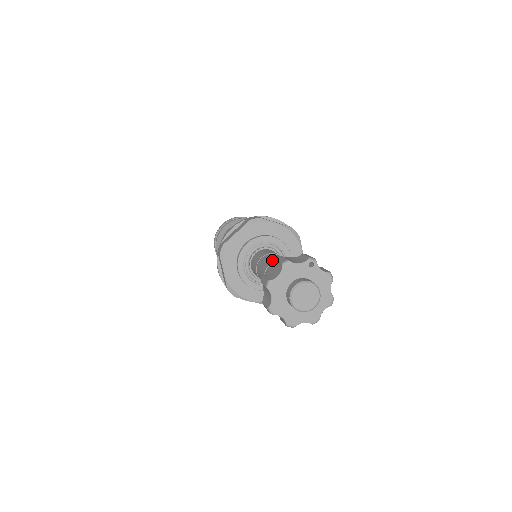
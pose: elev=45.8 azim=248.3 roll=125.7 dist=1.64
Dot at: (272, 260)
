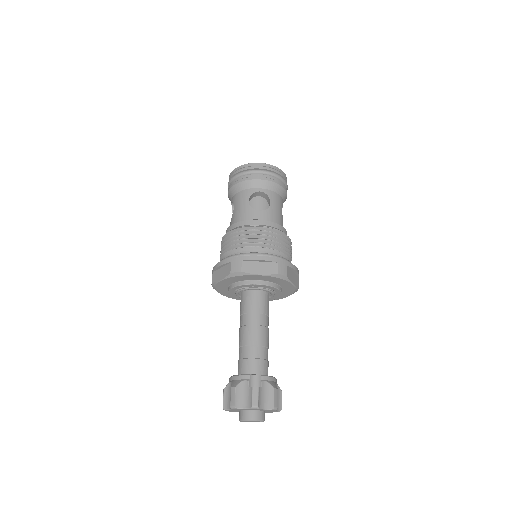
Dot at: (244, 341)
